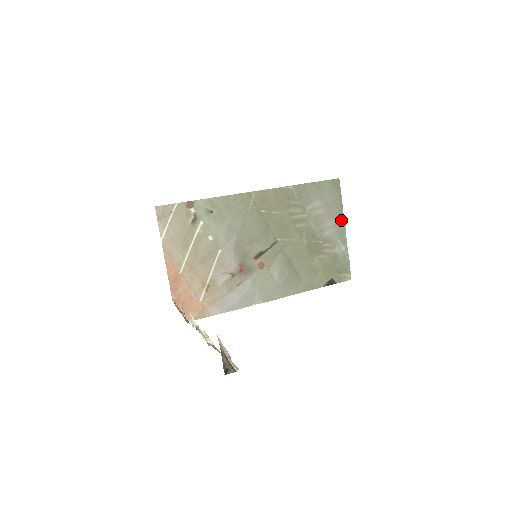
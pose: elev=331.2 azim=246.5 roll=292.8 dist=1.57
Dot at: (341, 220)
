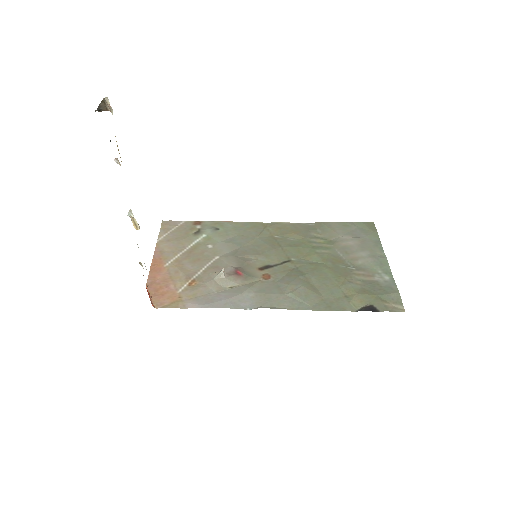
Dot at: (380, 253)
